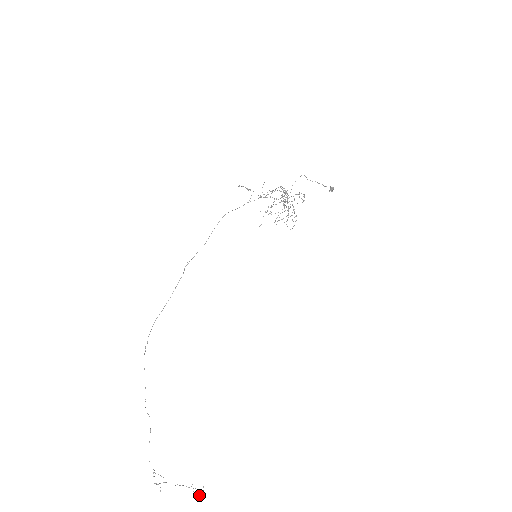
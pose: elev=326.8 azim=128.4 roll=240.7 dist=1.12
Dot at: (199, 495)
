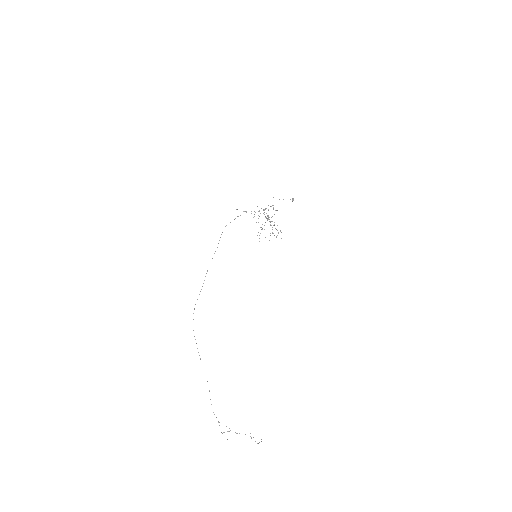
Dot at: (258, 443)
